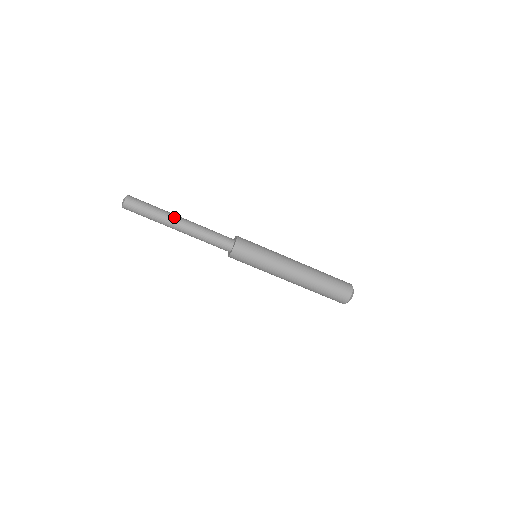
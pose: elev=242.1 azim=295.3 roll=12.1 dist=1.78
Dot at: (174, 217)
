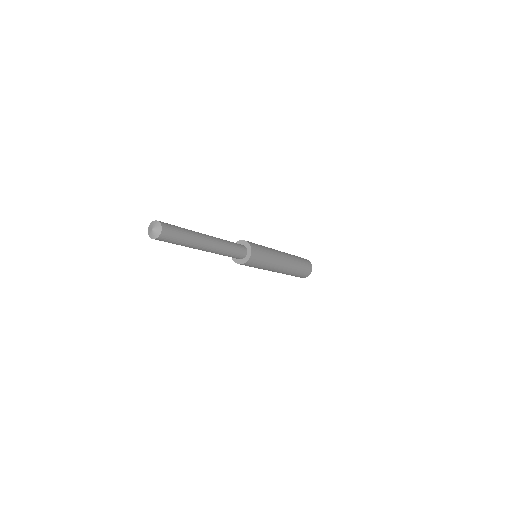
Dot at: (204, 240)
